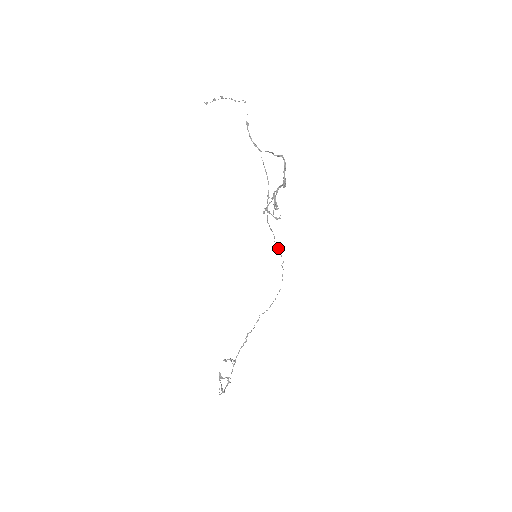
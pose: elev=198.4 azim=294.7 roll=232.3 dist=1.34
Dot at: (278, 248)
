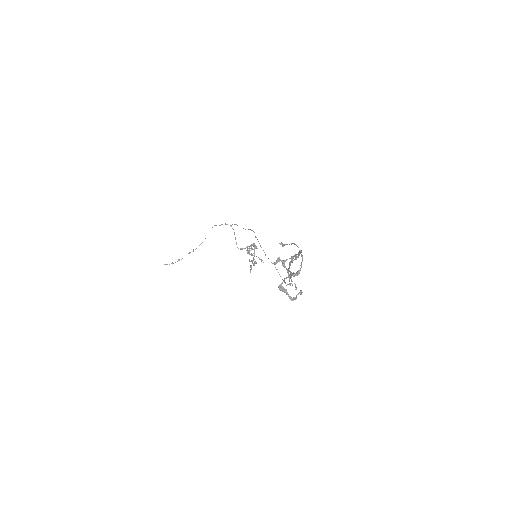
Dot at: occluded
